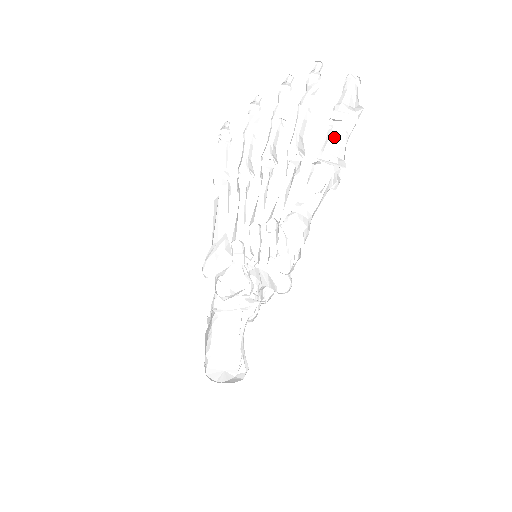
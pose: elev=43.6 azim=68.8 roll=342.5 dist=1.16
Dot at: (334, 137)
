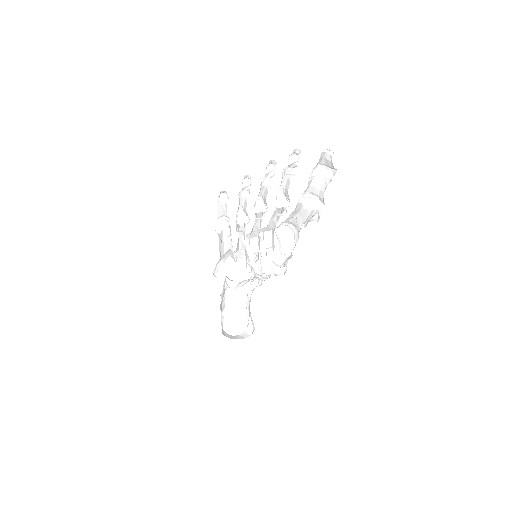
Dot at: (315, 182)
